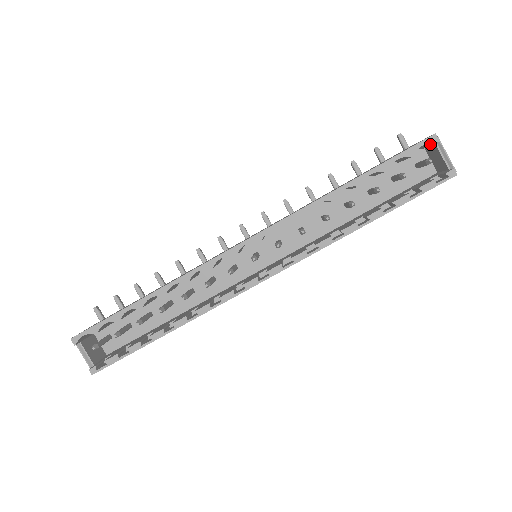
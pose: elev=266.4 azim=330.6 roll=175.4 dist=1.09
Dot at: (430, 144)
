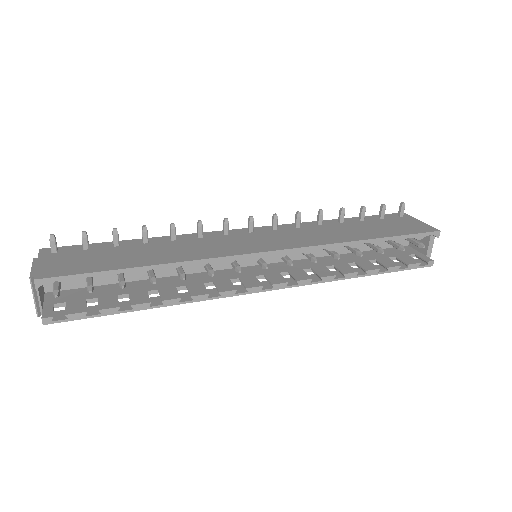
Dot at: occluded
